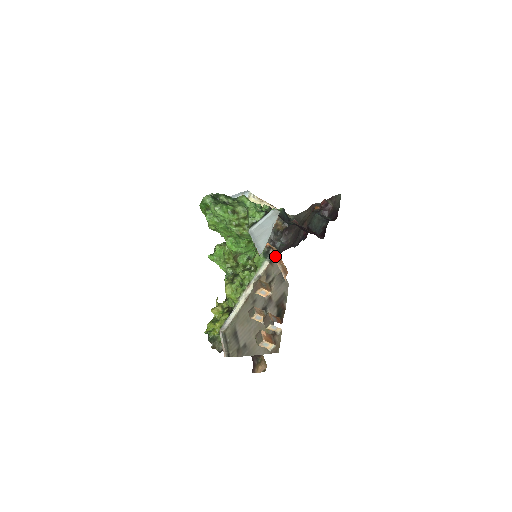
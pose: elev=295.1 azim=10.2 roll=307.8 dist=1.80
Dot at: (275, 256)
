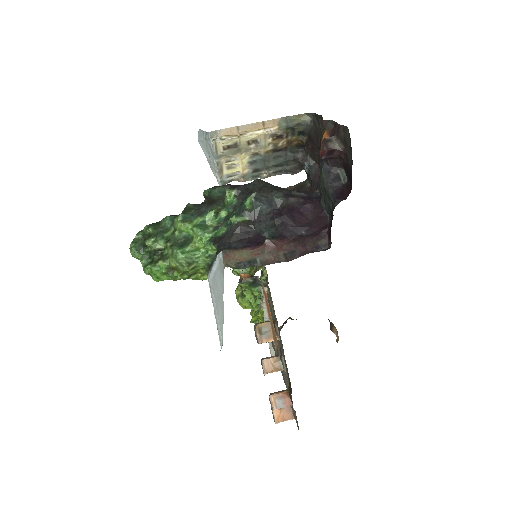
Dot at: occluded
